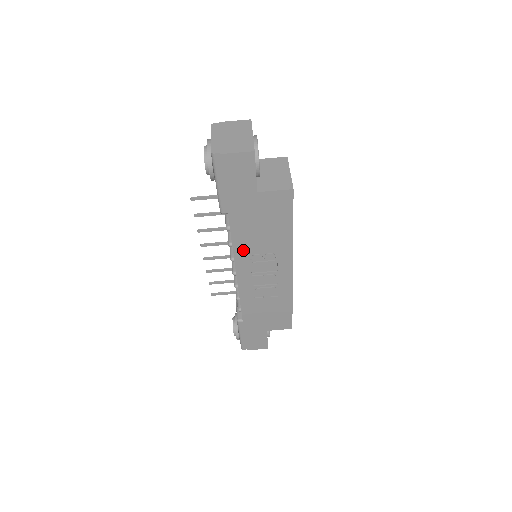
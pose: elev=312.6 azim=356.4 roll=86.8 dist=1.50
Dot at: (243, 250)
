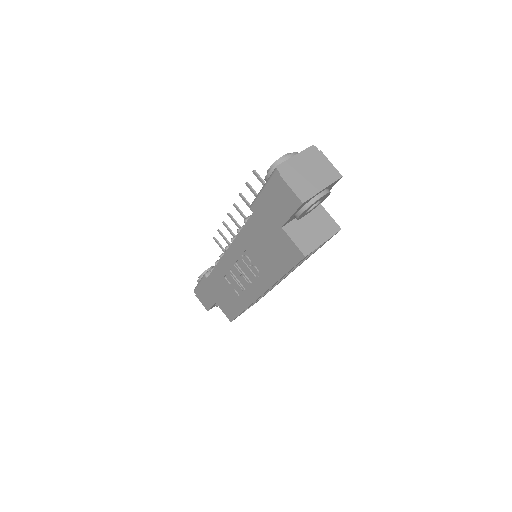
Dot at: (242, 245)
